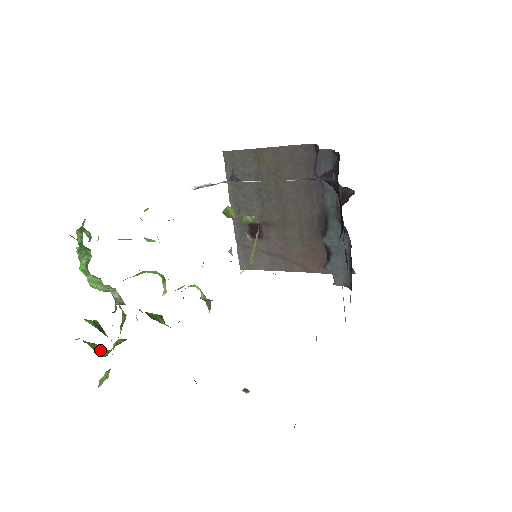
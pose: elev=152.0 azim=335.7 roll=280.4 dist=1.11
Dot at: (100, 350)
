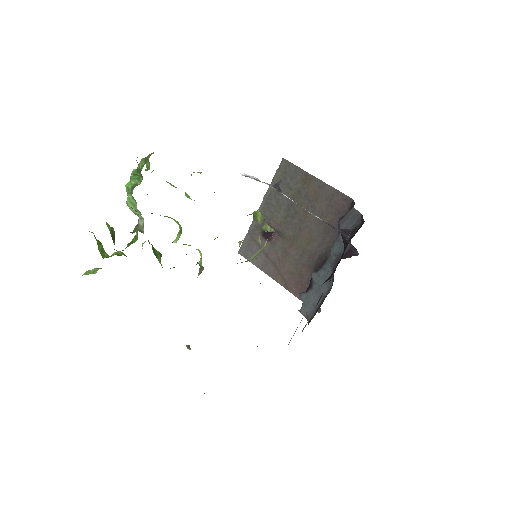
Dot at: (102, 251)
